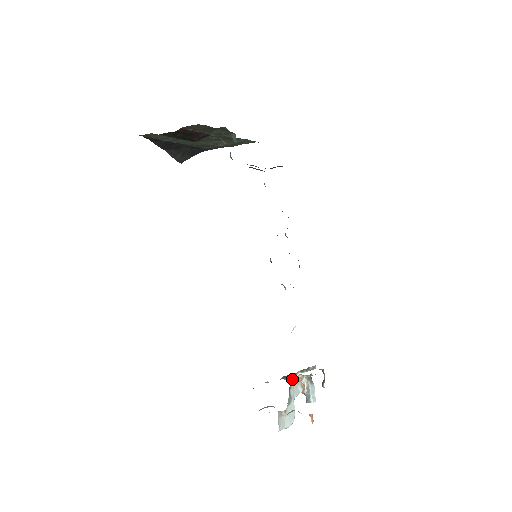
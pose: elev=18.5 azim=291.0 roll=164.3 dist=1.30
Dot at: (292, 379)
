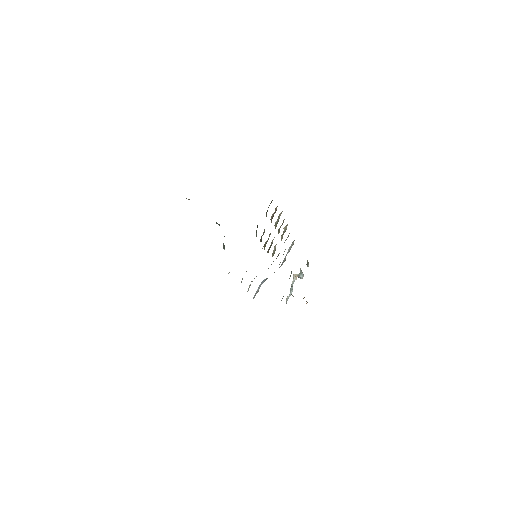
Dot at: occluded
